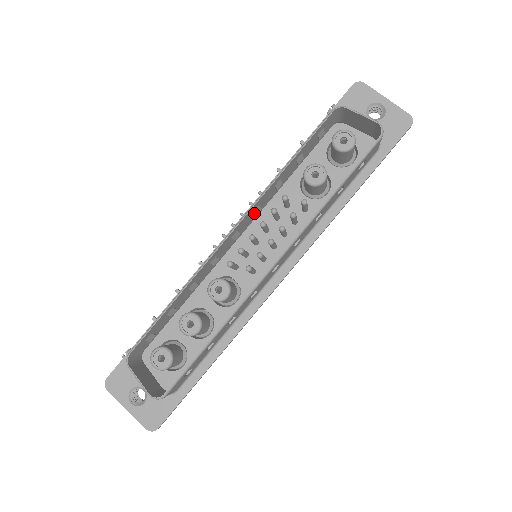
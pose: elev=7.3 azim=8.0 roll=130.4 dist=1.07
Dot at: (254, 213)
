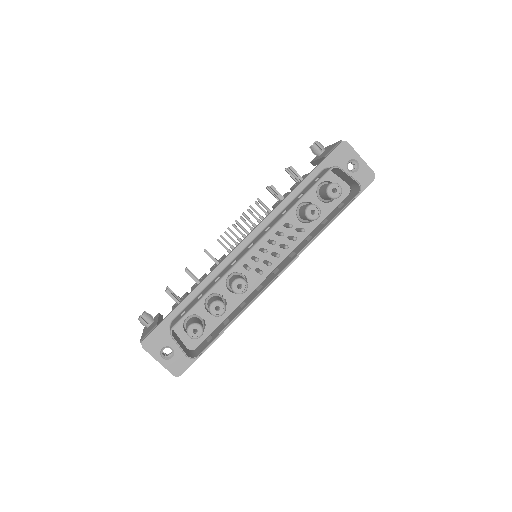
Dot at: occluded
